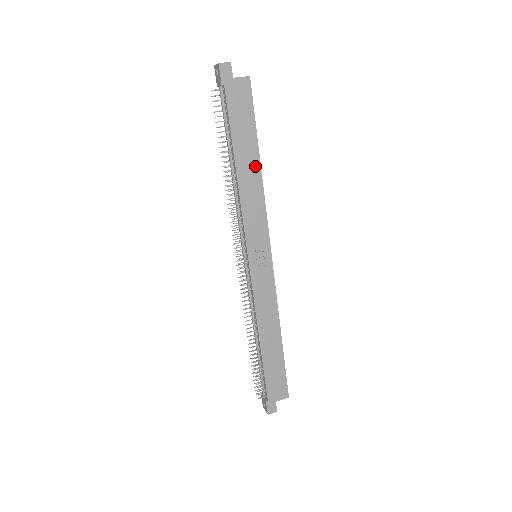
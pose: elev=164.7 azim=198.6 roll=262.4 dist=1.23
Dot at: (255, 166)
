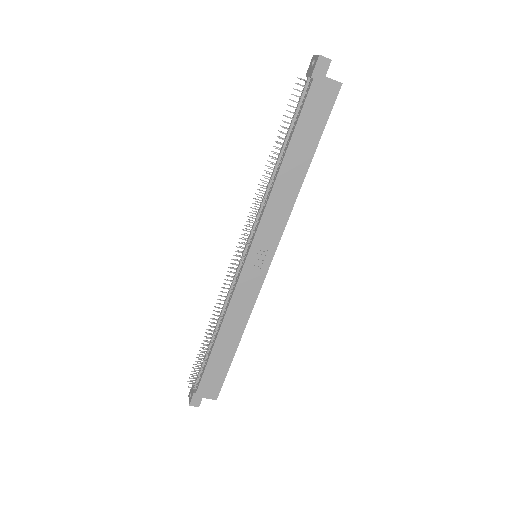
Dot at: (301, 172)
